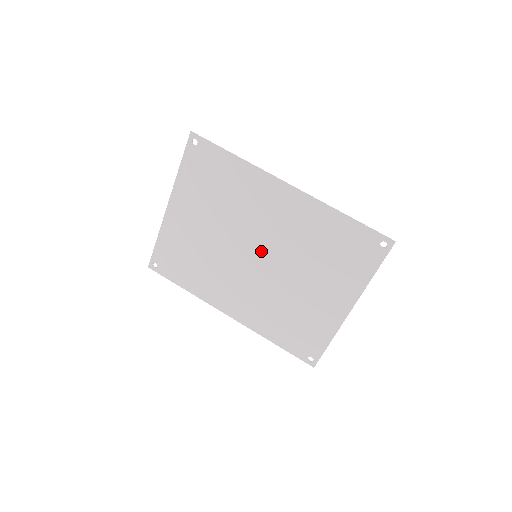
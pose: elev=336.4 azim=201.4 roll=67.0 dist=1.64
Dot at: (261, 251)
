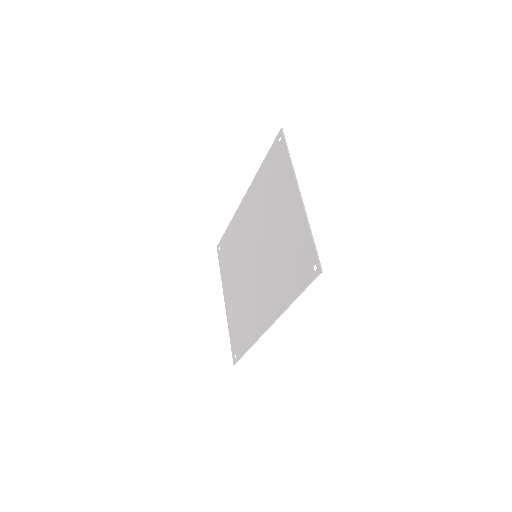
Dot at: (255, 248)
